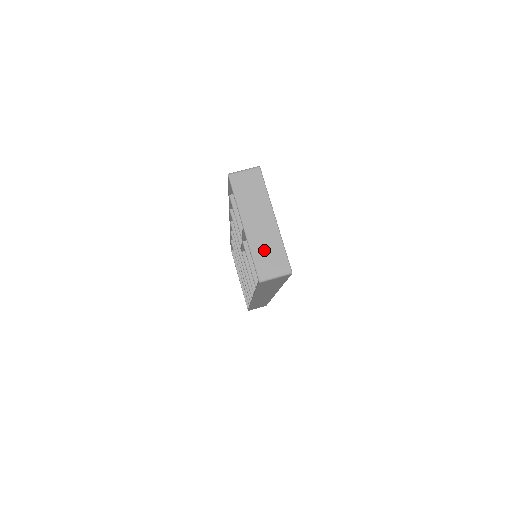
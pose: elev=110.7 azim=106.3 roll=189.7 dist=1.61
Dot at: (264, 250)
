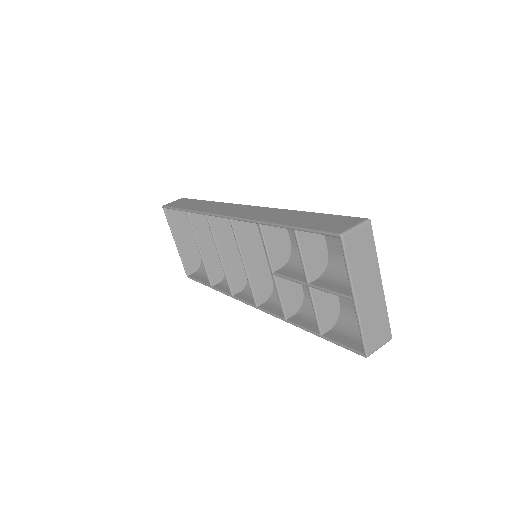
Dot at: (372, 322)
